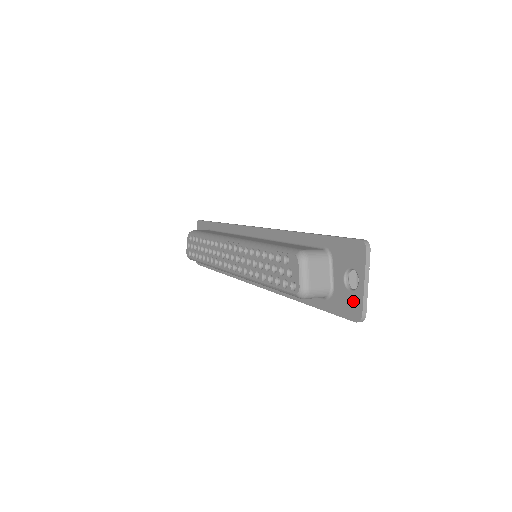
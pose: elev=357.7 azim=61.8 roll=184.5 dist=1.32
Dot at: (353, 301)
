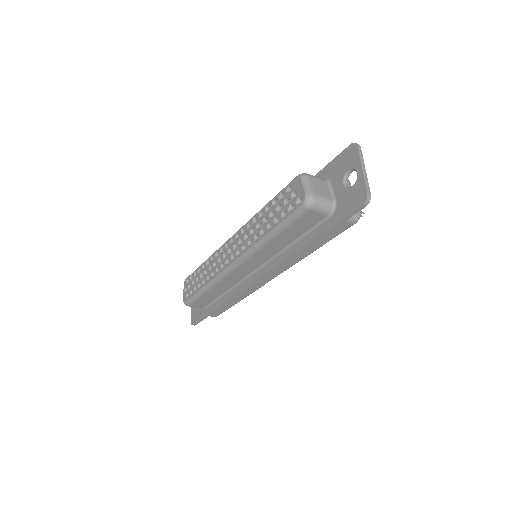
Dot at: (356, 191)
